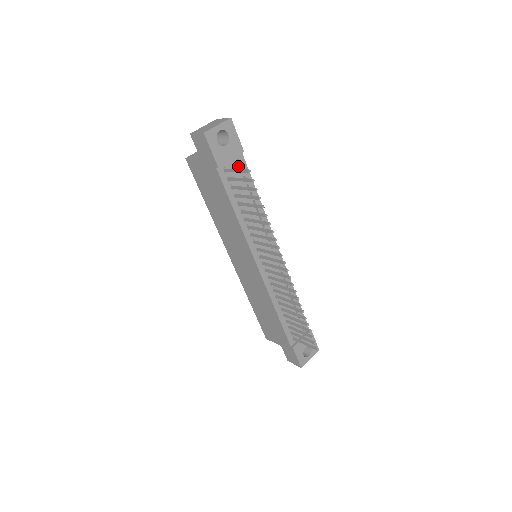
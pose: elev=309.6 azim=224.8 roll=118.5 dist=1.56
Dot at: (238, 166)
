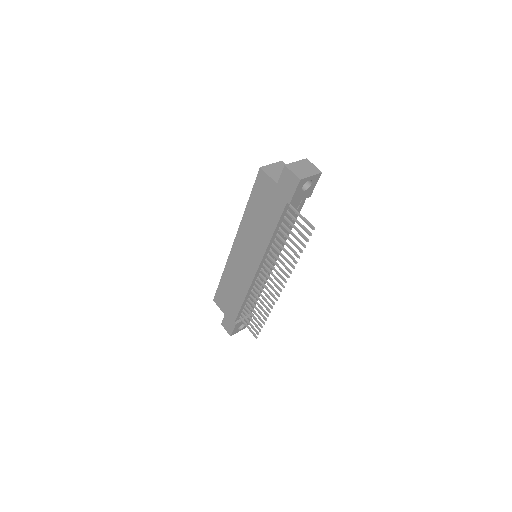
Dot at: (299, 204)
